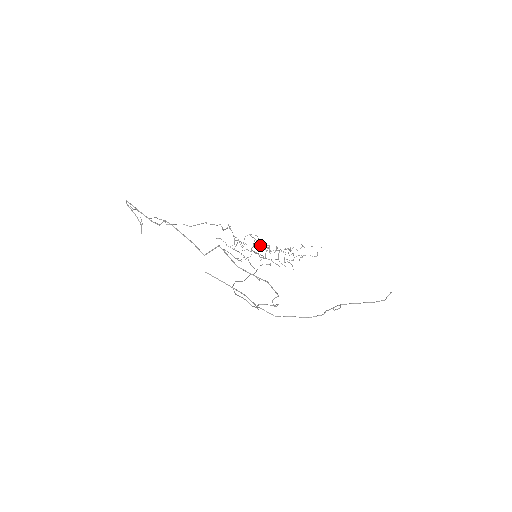
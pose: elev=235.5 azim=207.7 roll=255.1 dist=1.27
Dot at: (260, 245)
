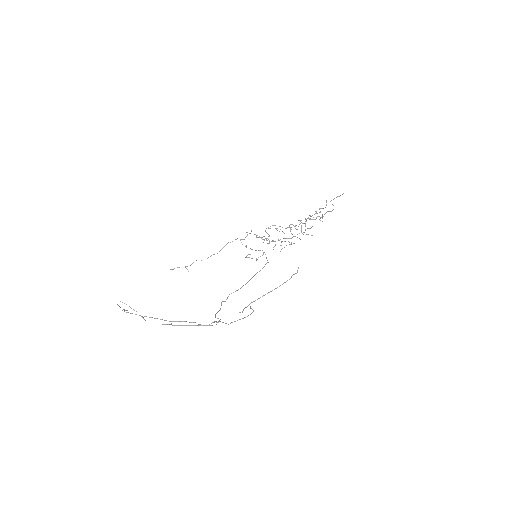
Dot at: occluded
